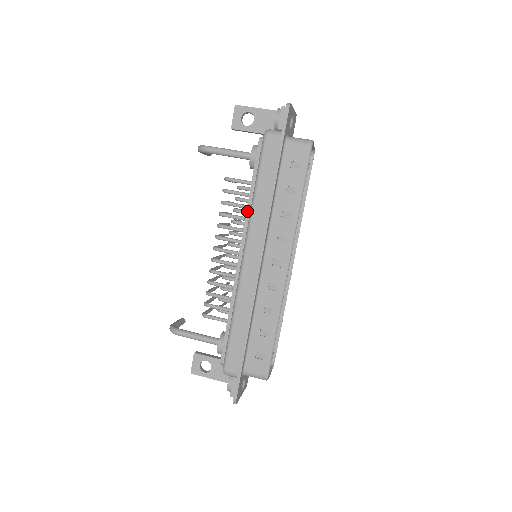
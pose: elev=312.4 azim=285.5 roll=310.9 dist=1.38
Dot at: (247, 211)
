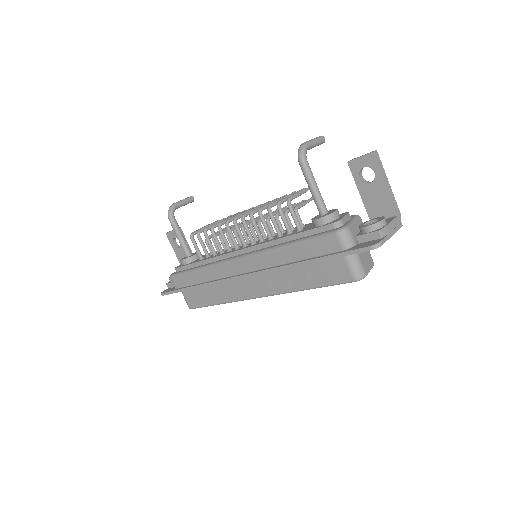
Dot at: (272, 241)
